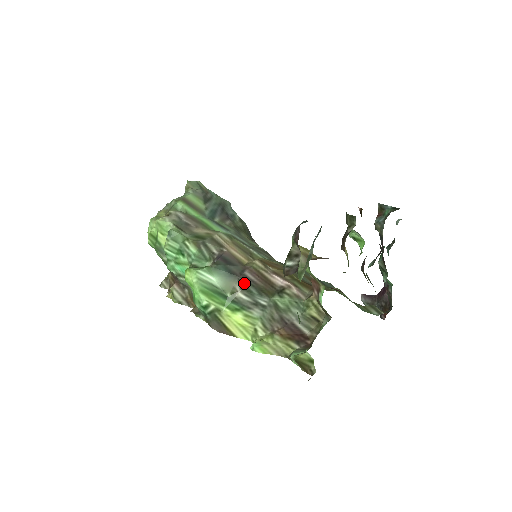
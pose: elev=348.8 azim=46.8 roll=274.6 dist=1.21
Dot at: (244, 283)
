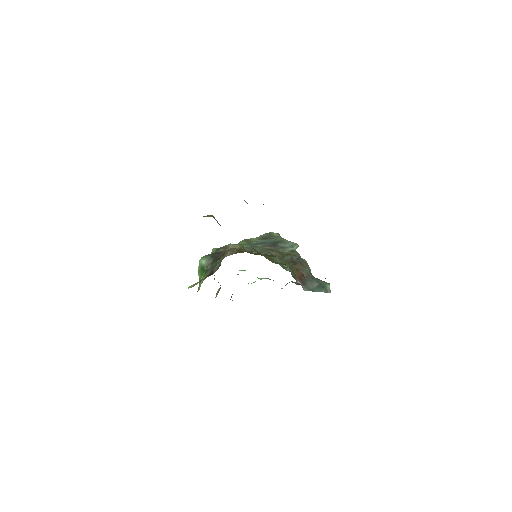
Dot at: (214, 260)
